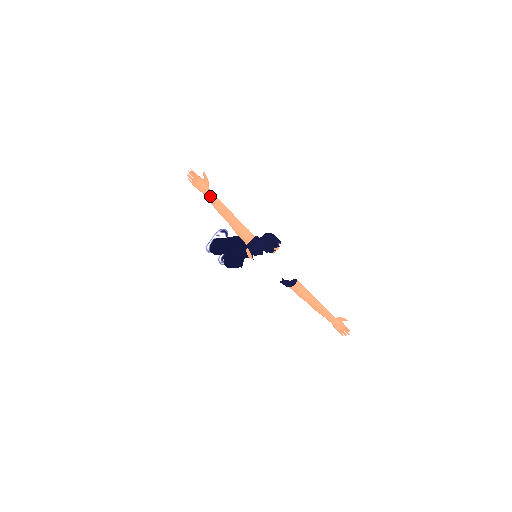
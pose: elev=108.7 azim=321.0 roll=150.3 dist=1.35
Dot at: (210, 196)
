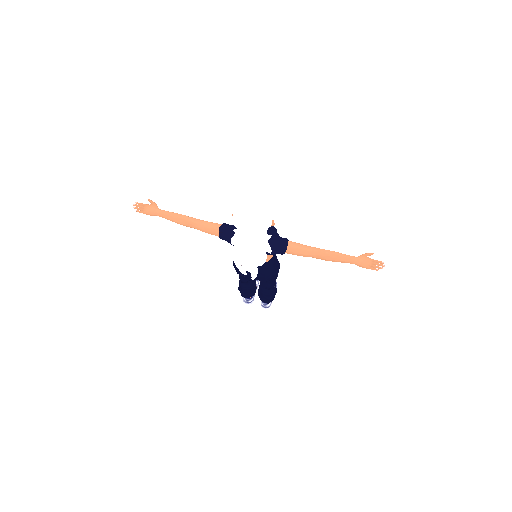
Dot at: (161, 213)
